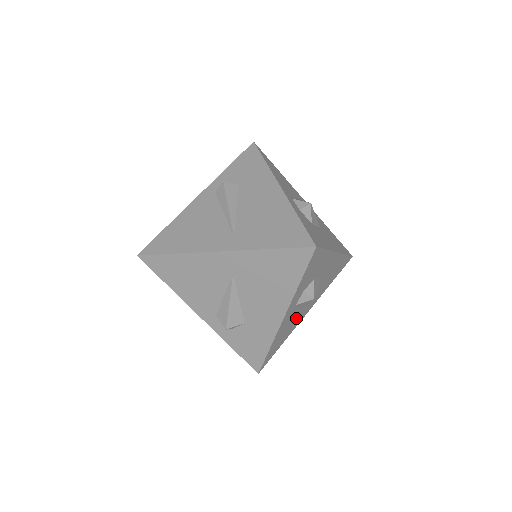
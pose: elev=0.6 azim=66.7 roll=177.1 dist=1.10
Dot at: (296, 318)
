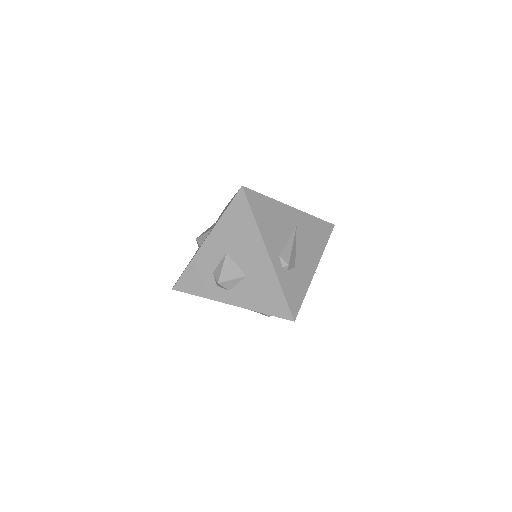
Dot at: occluded
